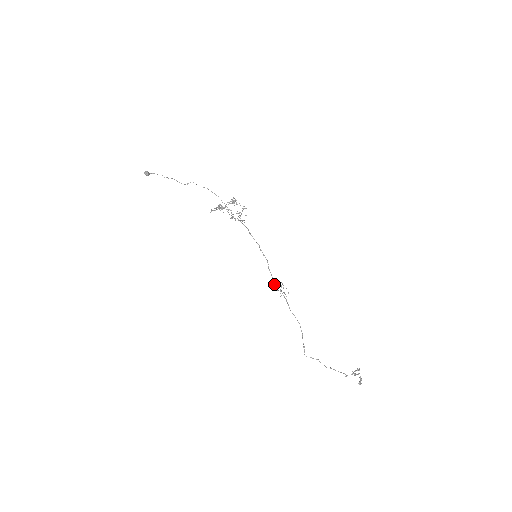
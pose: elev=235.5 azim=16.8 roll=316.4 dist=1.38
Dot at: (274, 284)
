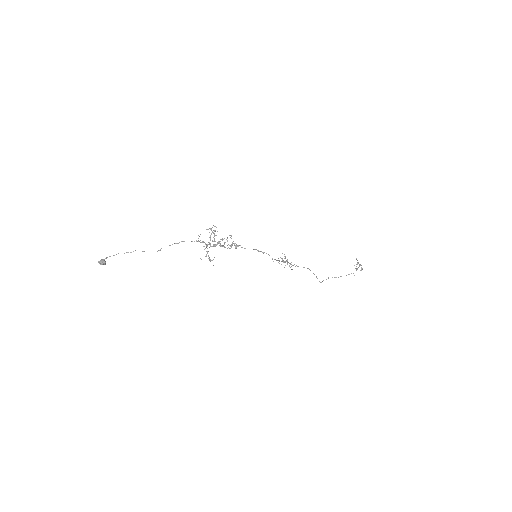
Dot at: occluded
